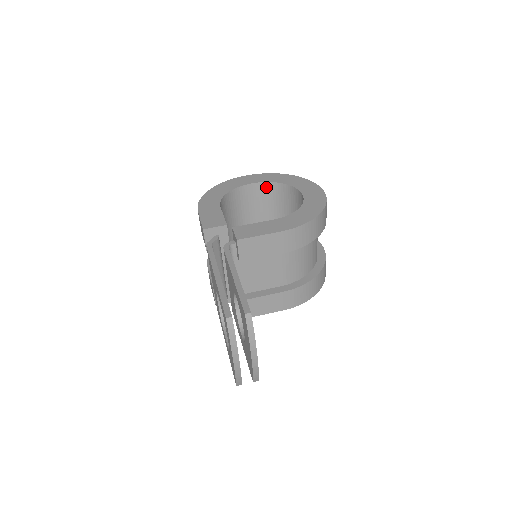
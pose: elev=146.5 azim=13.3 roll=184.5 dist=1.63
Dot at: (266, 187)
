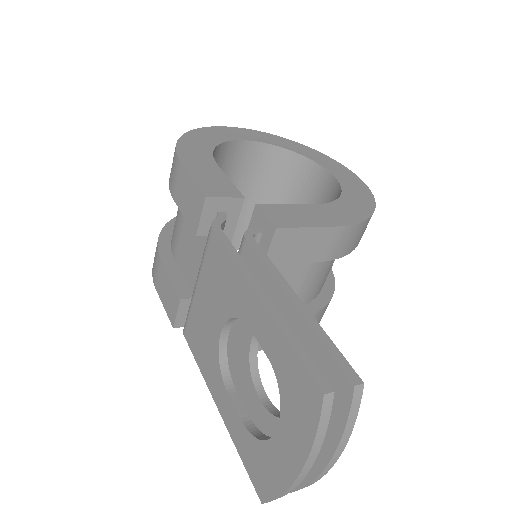
Dot at: (266, 152)
